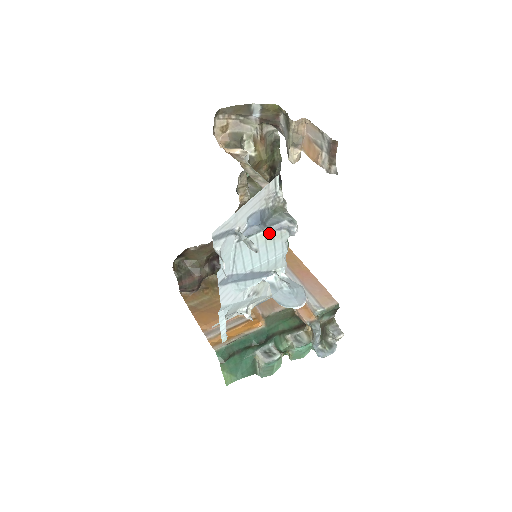
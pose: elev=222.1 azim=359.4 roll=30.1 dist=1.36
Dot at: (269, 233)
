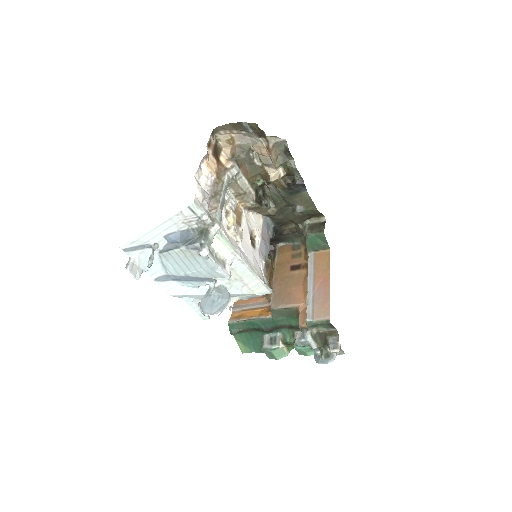
Dot at: (186, 250)
